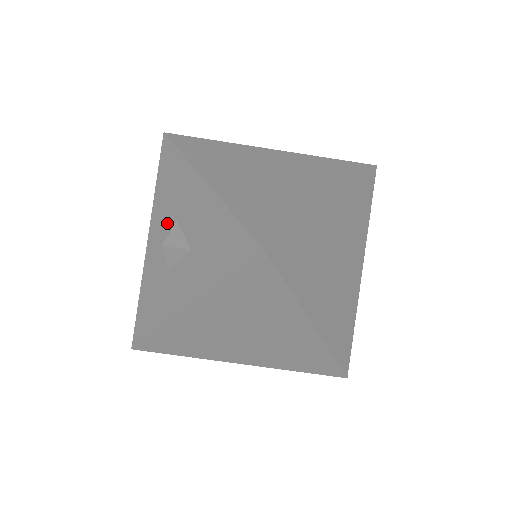
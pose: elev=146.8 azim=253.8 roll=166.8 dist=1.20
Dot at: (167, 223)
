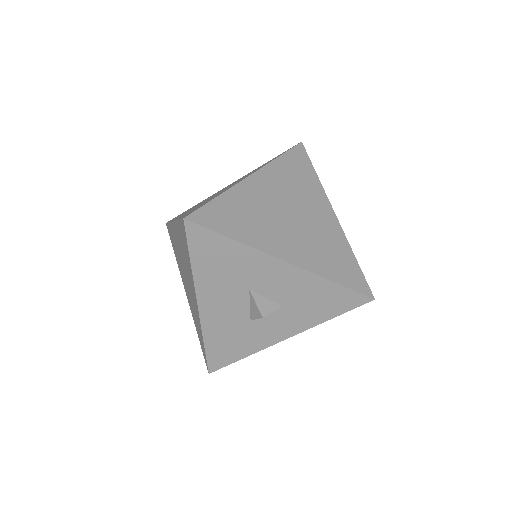
Dot at: (232, 293)
